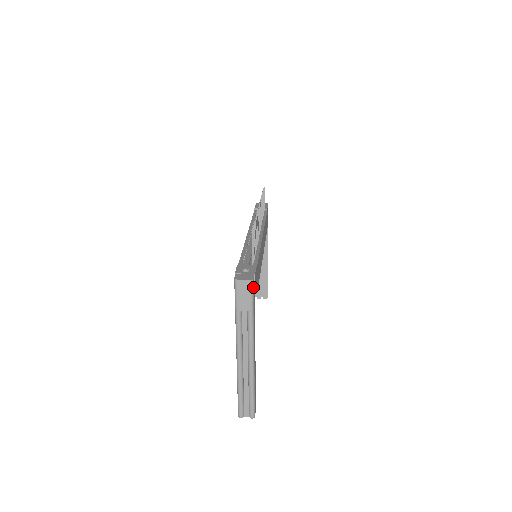
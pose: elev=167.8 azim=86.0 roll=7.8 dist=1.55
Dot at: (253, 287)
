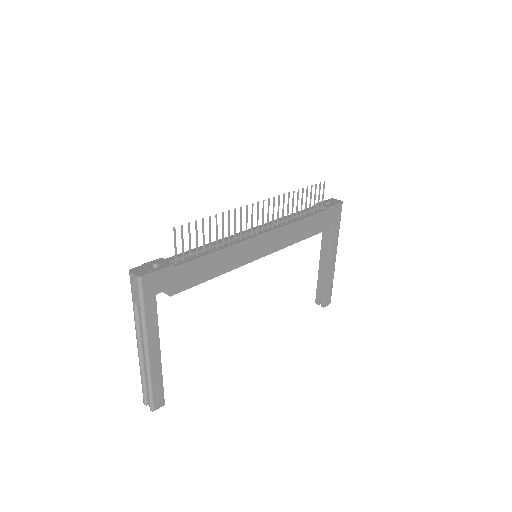
Dot at: (142, 285)
